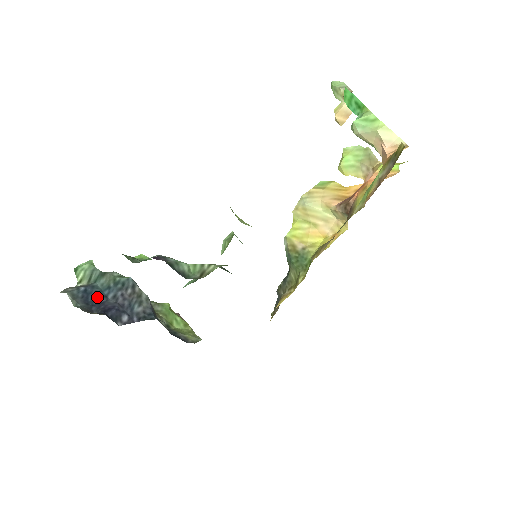
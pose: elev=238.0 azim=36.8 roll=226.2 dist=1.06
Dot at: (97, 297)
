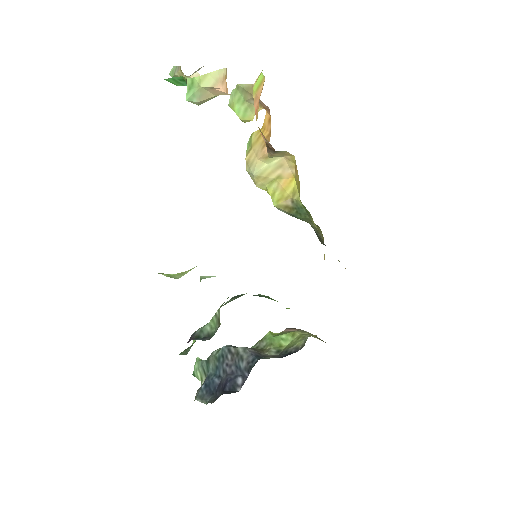
Dot at: (215, 383)
